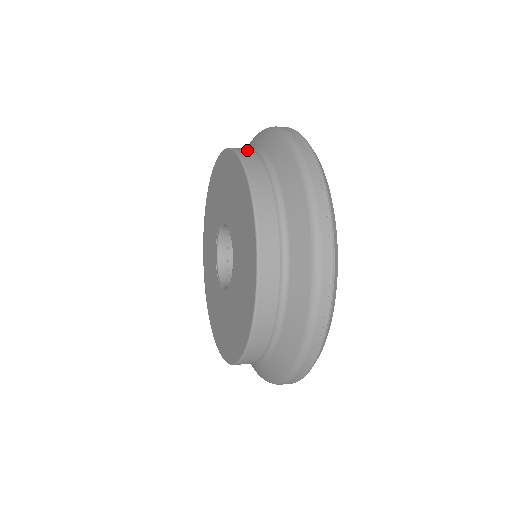
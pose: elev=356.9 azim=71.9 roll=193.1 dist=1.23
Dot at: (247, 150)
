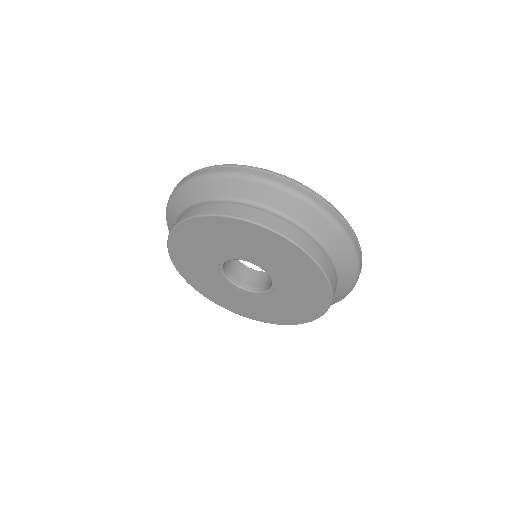
Dot at: (311, 244)
